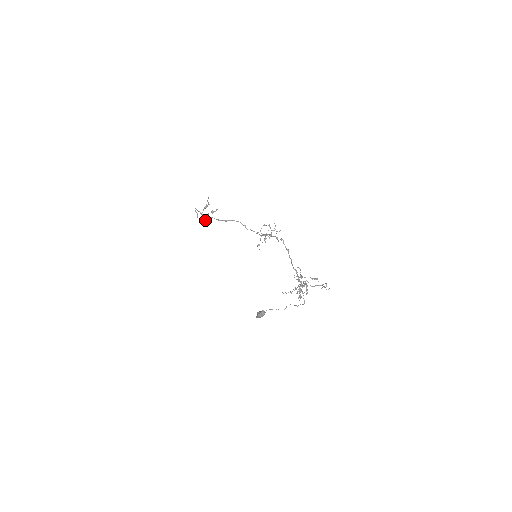
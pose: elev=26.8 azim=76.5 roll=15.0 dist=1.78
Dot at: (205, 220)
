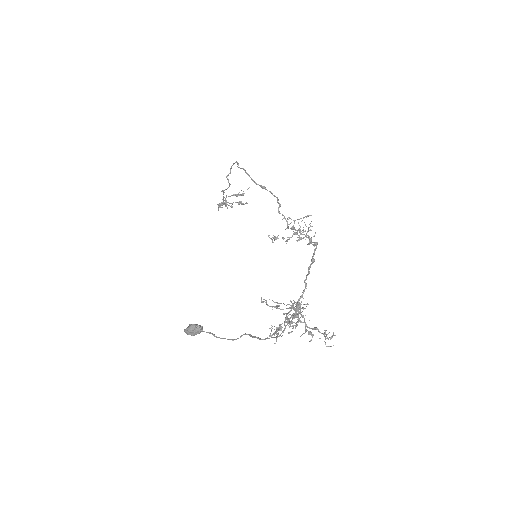
Dot at: (225, 203)
